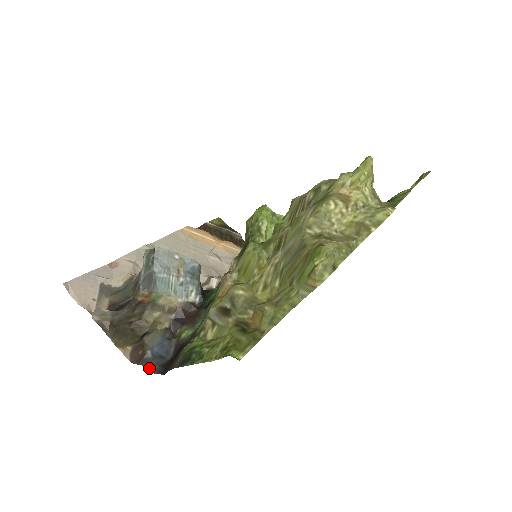
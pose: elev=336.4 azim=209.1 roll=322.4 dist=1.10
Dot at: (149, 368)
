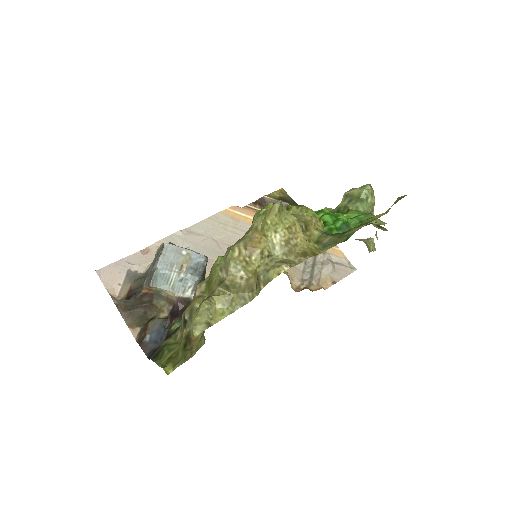
Dot at: (144, 350)
